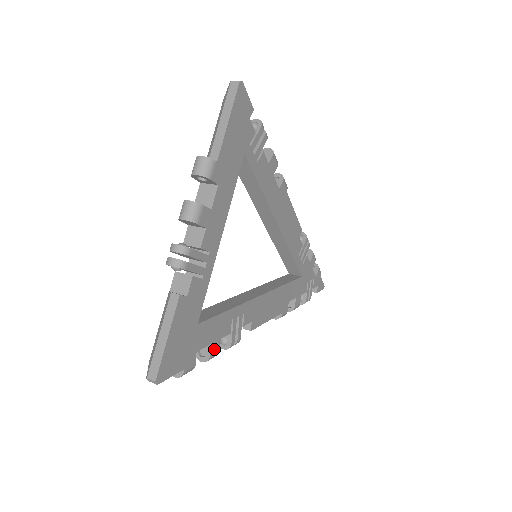
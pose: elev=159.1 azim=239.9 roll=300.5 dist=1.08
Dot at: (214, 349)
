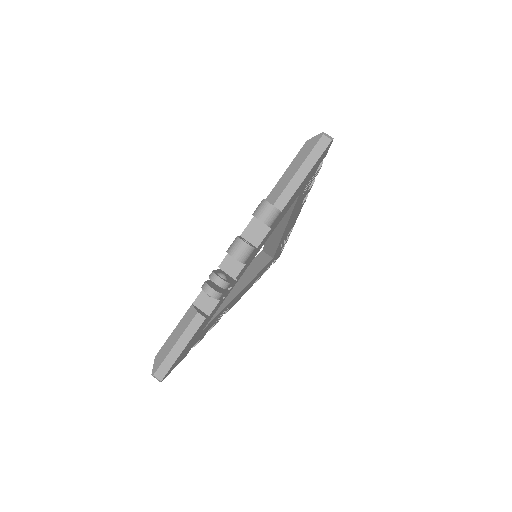
Dot at: (201, 339)
